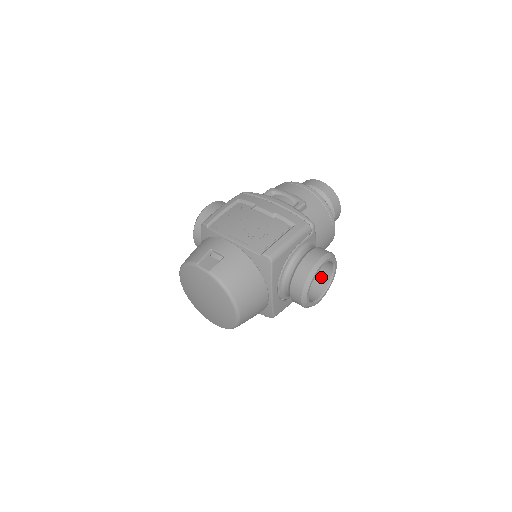
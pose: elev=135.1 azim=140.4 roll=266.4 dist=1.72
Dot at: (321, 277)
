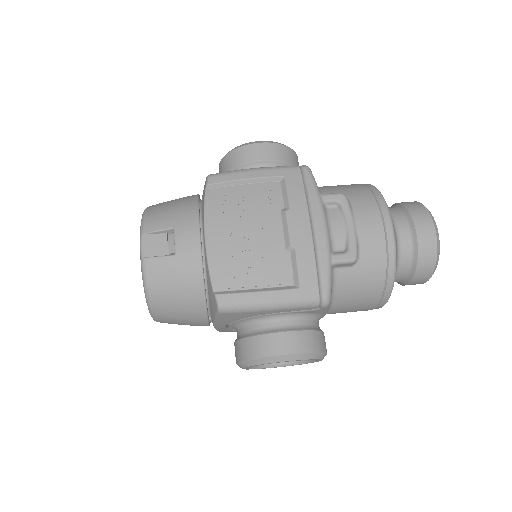
Dot at: occluded
